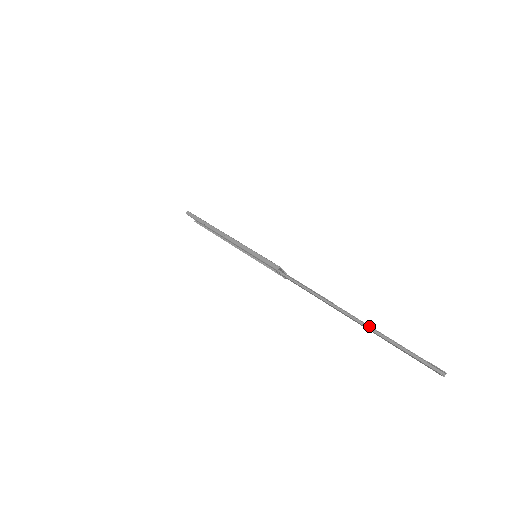
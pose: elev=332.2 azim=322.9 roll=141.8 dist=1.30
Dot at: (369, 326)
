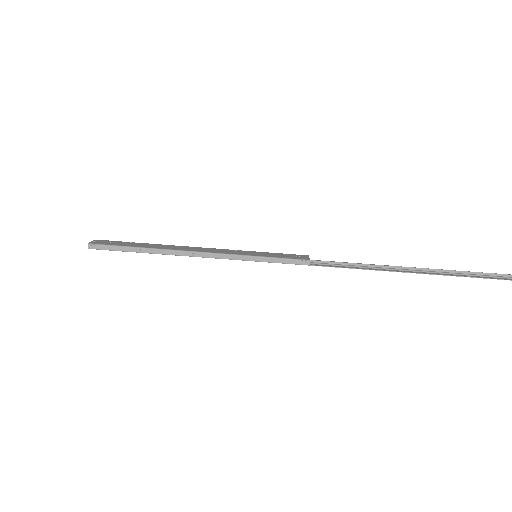
Dot at: (441, 270)
